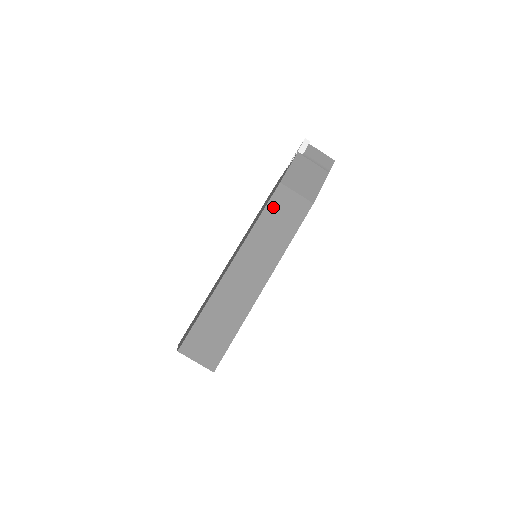
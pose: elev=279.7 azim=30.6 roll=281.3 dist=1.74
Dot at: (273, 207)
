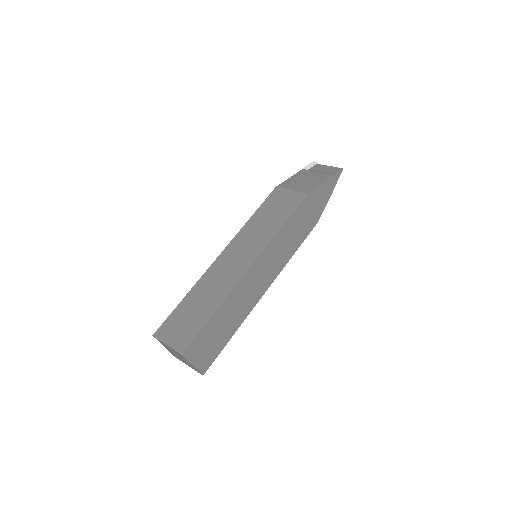
Dot at: (267, 205)
